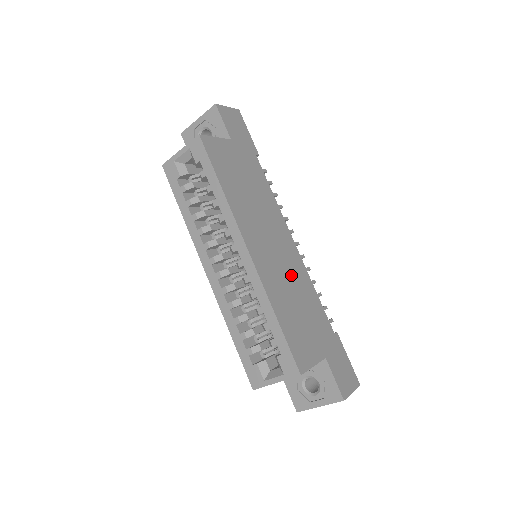
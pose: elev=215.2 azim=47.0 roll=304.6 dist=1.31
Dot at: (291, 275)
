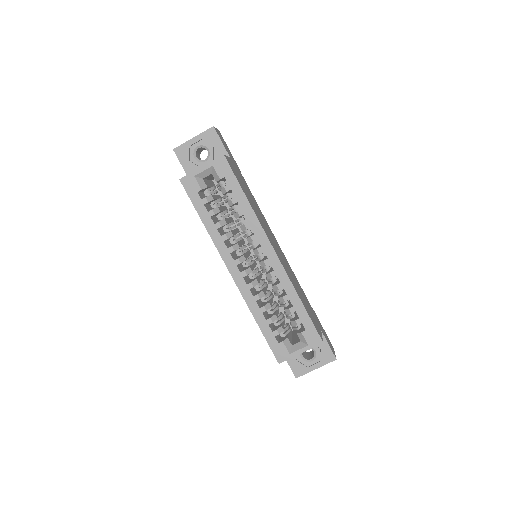
Dot at: (289, 269)
